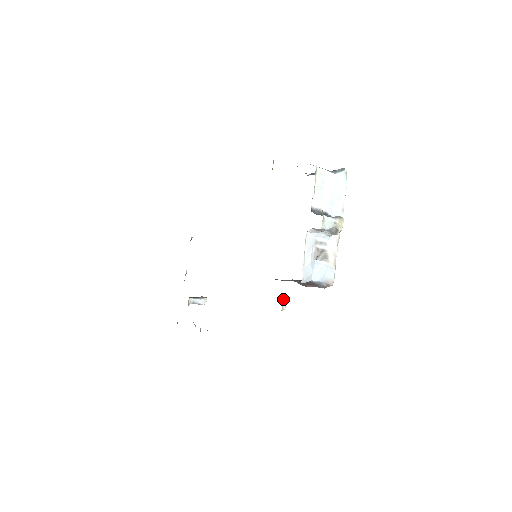
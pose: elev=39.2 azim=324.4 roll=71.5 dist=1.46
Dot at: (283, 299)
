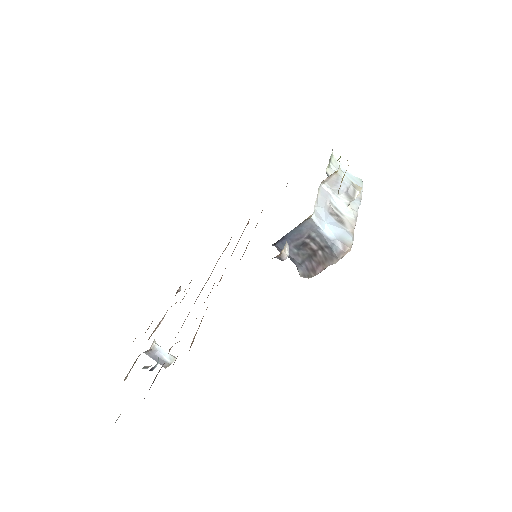
Dot at: (287, 243)
